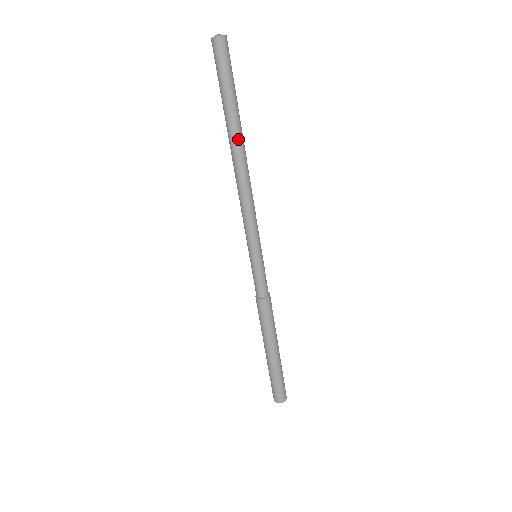
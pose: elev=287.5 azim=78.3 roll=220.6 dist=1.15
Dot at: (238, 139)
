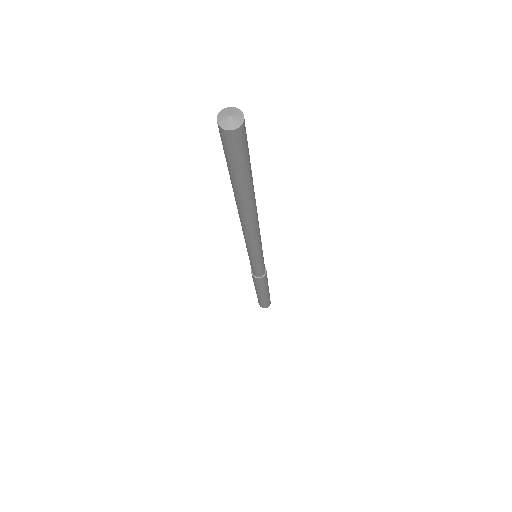
Dot at: (251, 204)
